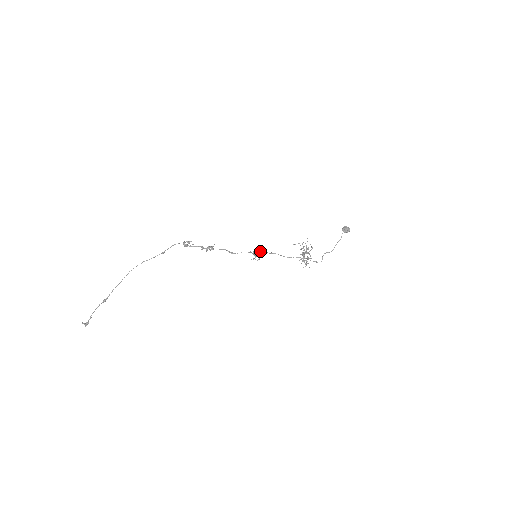
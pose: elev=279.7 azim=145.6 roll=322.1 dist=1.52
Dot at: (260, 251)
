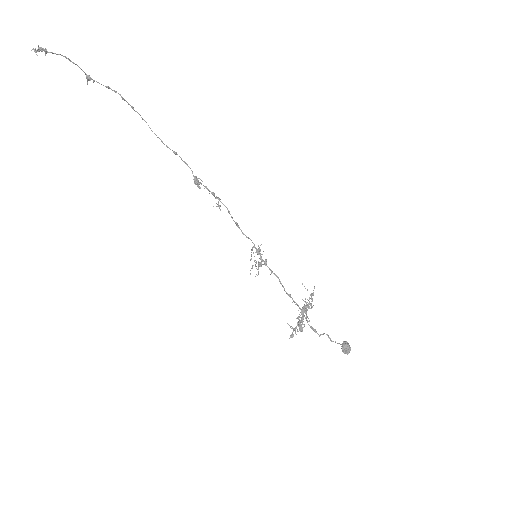
Dot at: (259, 262)
